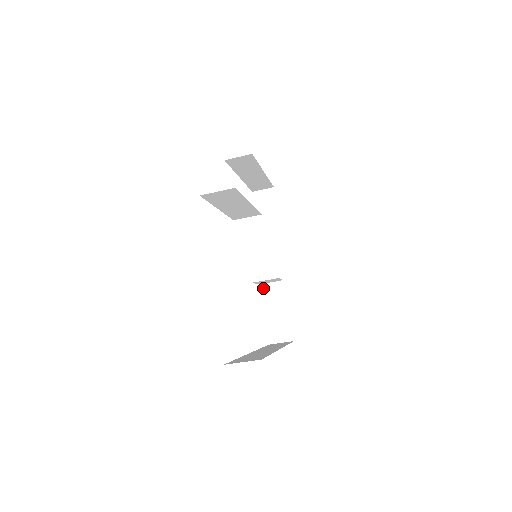
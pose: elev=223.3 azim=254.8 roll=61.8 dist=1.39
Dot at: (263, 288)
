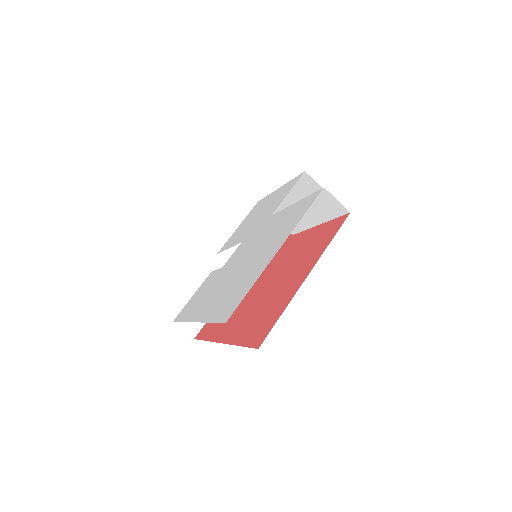
Dot at: occluded
